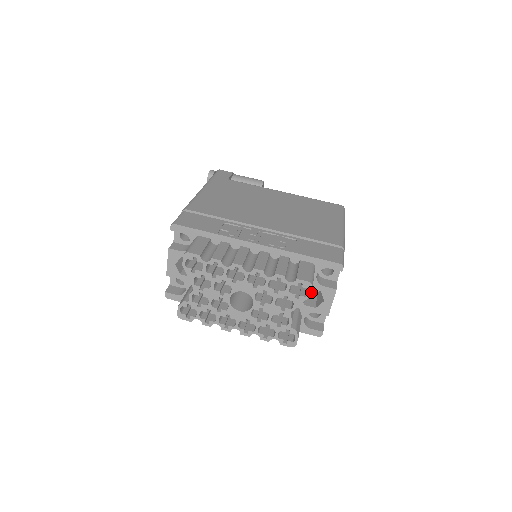
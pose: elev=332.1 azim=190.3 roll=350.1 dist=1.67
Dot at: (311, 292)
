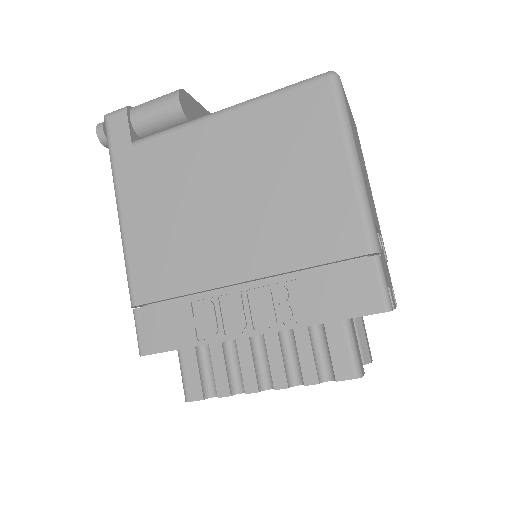
Dot at: occluded
